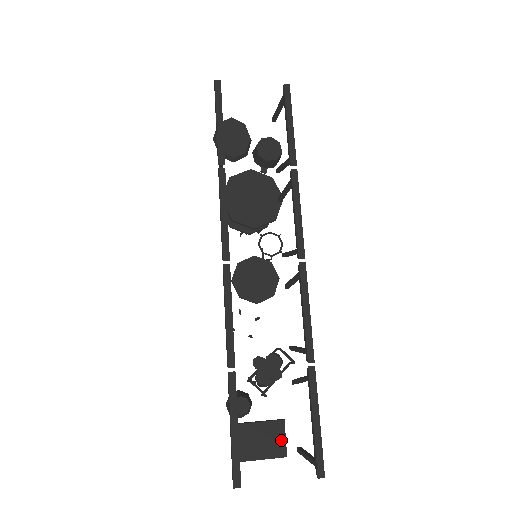
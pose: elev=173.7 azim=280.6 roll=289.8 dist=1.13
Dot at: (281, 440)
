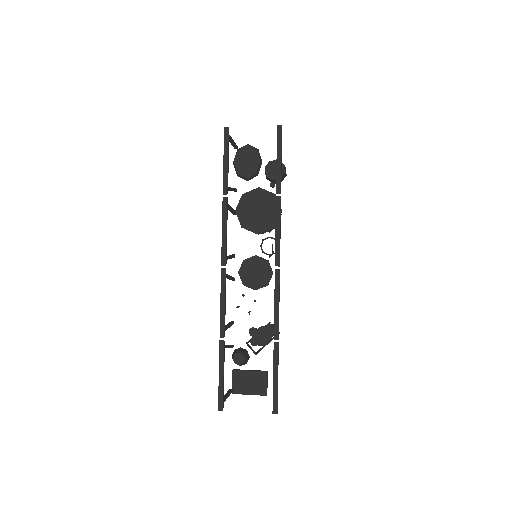
Dot at: (264, 384)
